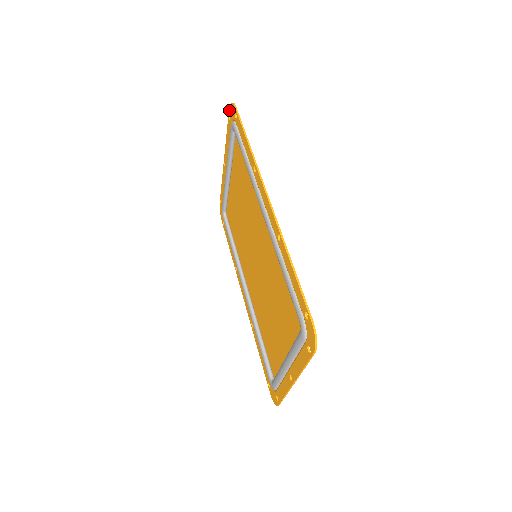
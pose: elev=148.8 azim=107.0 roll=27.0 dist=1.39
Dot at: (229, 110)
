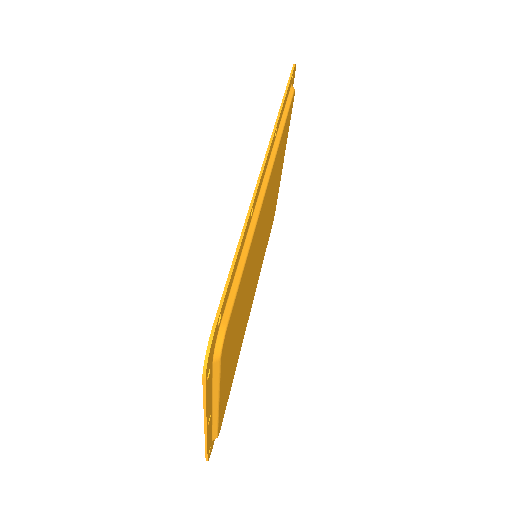
Dot at: occluded
